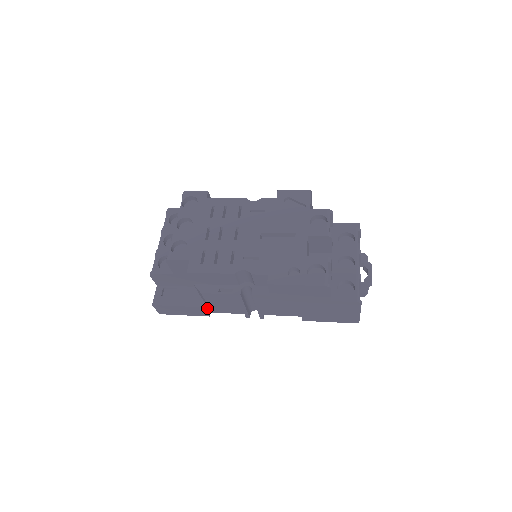
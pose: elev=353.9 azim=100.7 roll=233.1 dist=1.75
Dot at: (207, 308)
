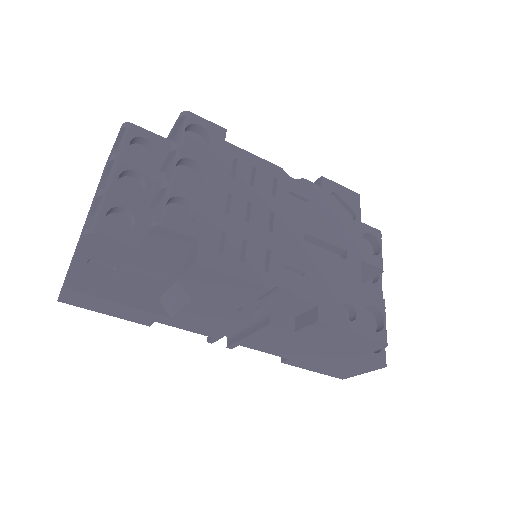
Dot at: (165, 317)
